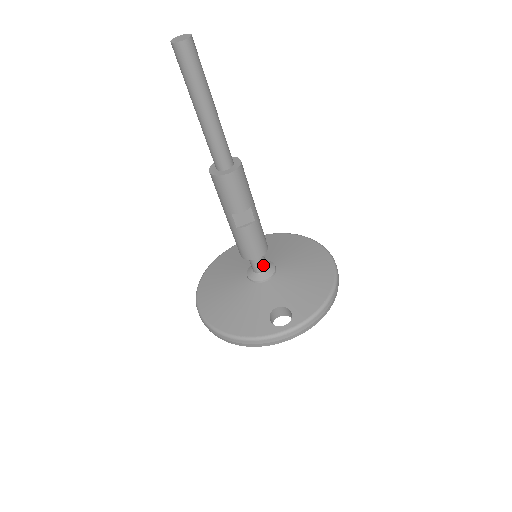
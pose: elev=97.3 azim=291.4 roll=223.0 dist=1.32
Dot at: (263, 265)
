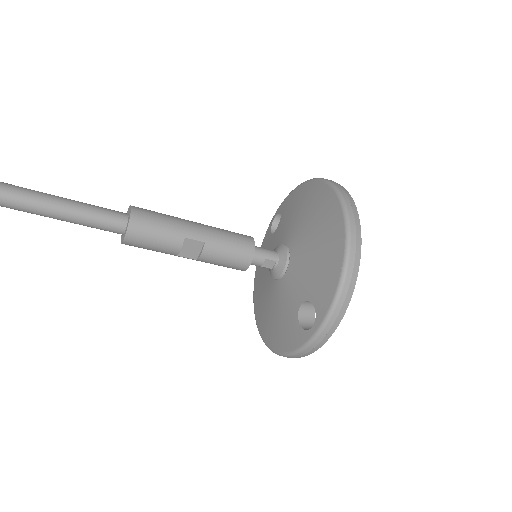
Dot at: (269, 260)
